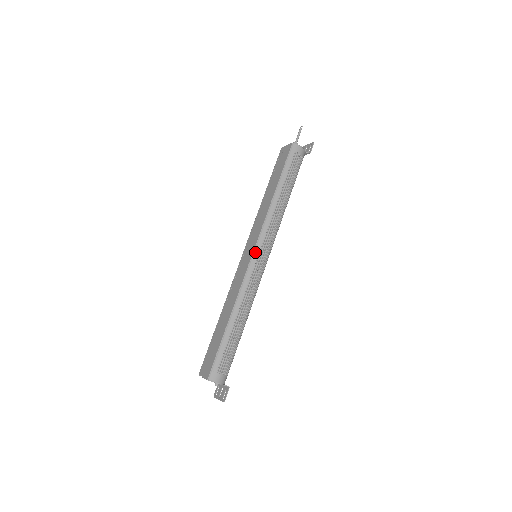
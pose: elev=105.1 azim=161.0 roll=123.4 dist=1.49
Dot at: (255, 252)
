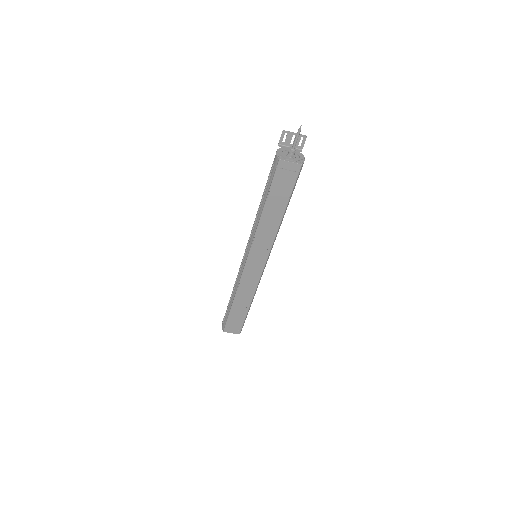
Dot at: (266, 263)
